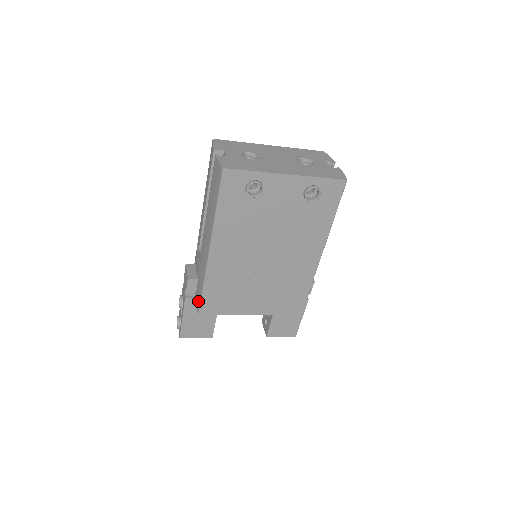
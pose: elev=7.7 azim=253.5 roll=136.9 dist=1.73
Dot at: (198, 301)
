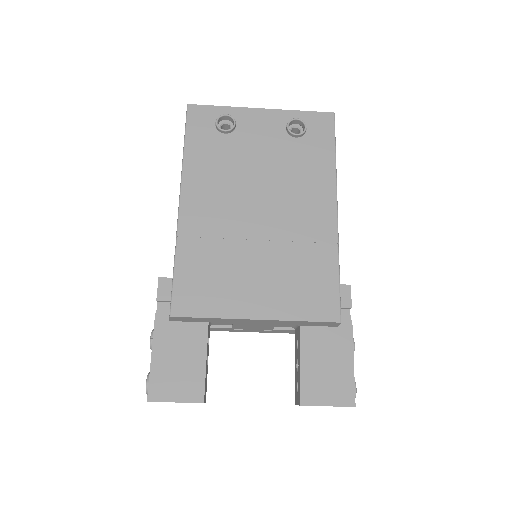
Dot at: occluded
